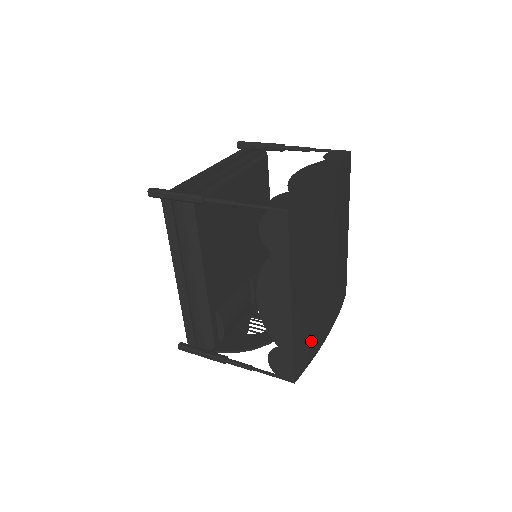
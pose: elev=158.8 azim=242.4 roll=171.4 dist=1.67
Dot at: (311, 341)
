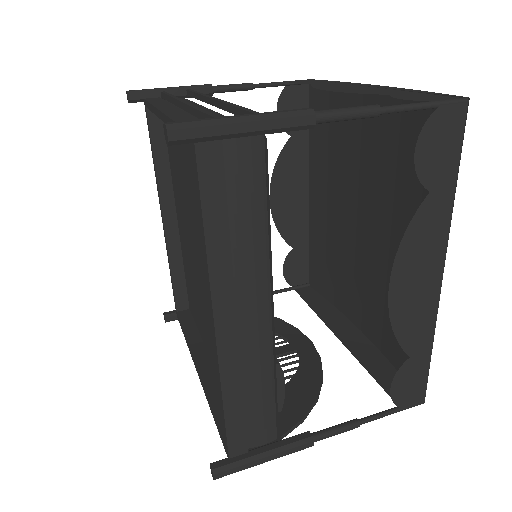
Dot at: occluded
